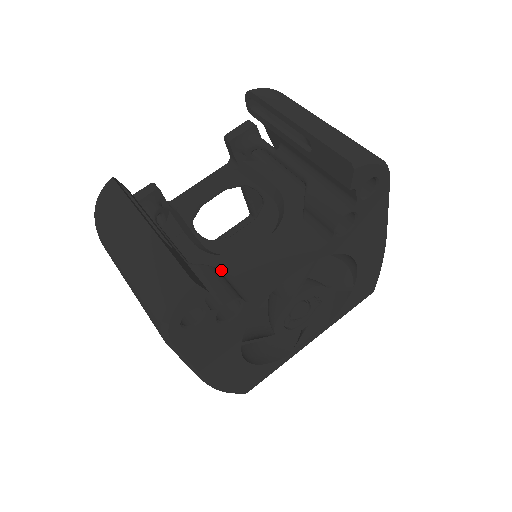
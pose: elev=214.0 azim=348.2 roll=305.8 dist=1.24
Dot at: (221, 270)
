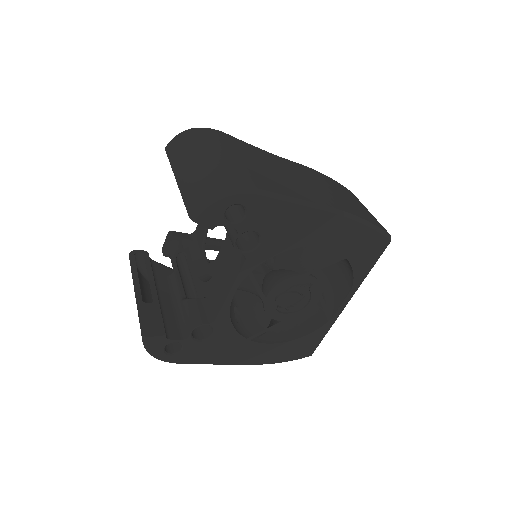
Dot at: (205, 295)
